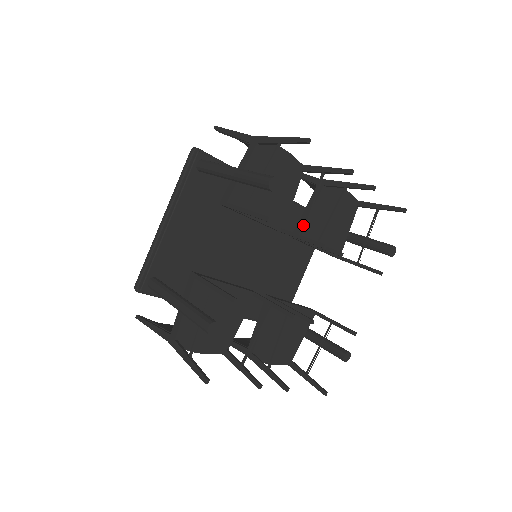
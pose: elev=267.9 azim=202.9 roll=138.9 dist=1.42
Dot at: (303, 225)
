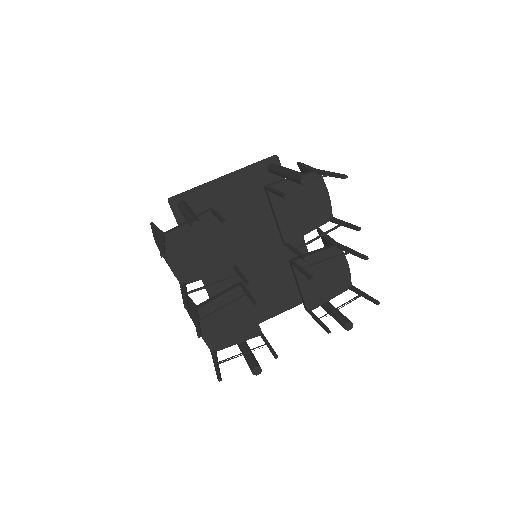
Dot at: (303, 244)
